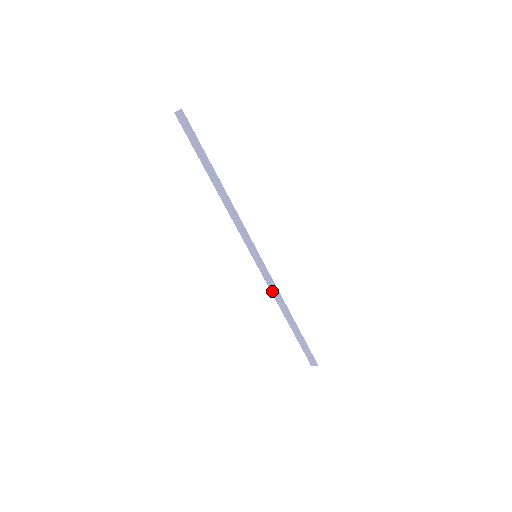
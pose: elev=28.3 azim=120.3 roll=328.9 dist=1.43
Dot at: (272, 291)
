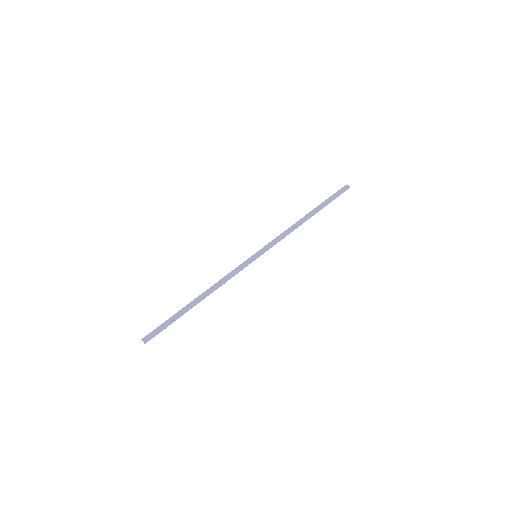
Dot at: (283, 235)
